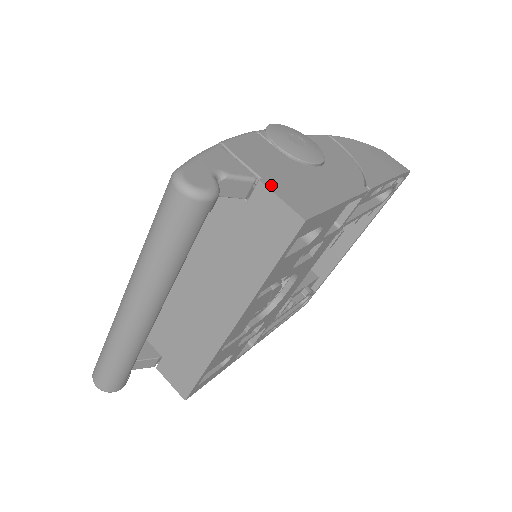
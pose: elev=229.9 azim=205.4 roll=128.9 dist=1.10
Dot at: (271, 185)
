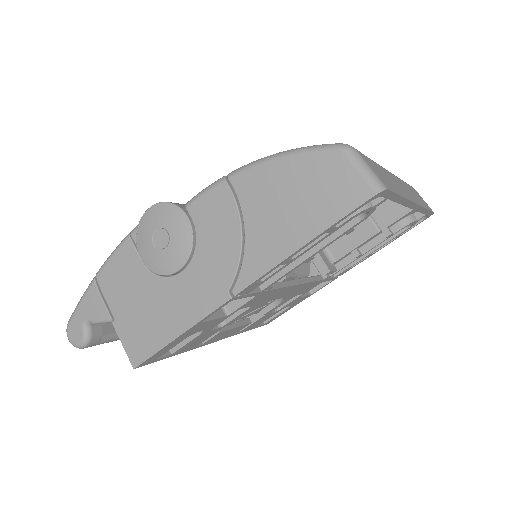
Dot at: (119, 327)
